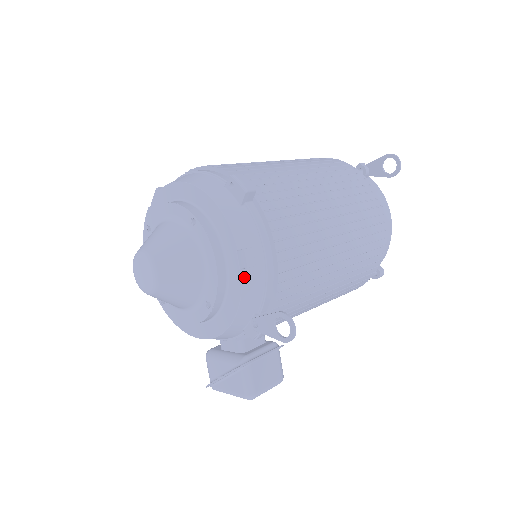
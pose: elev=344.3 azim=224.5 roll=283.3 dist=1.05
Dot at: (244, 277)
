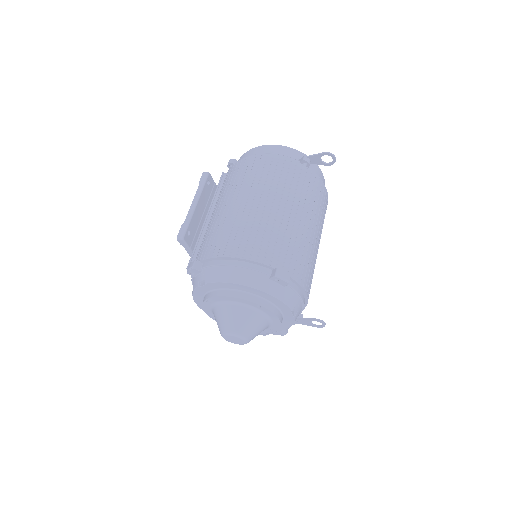
Dot at: (296, 318)
